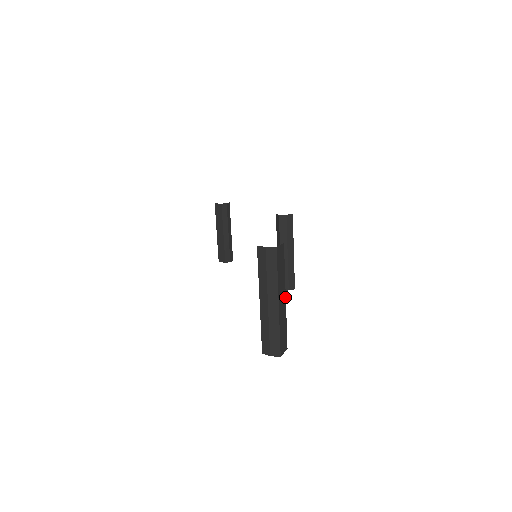
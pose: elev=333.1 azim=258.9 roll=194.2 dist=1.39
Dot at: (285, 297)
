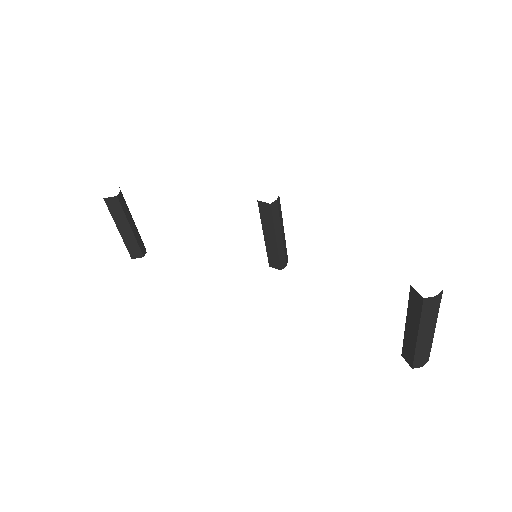
Dot at: occluded
